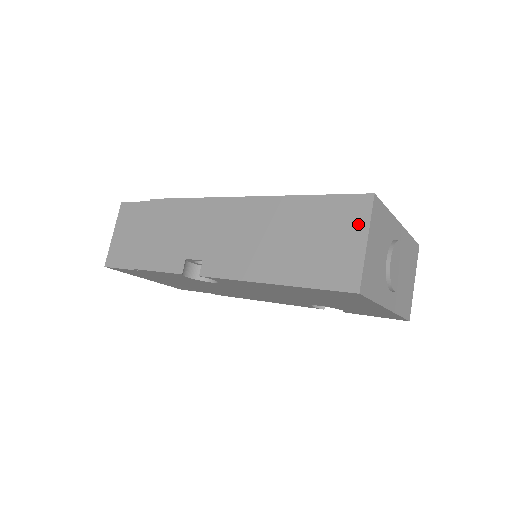
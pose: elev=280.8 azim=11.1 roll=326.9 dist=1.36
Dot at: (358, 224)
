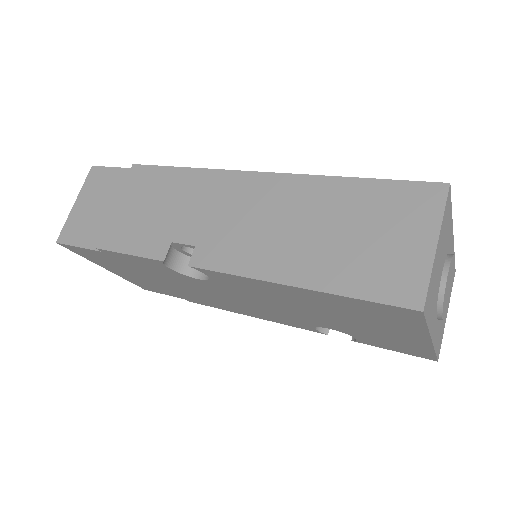
Dot at: (425, 220)
